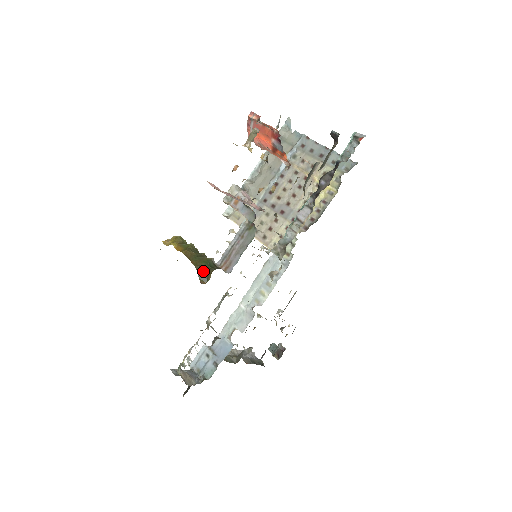
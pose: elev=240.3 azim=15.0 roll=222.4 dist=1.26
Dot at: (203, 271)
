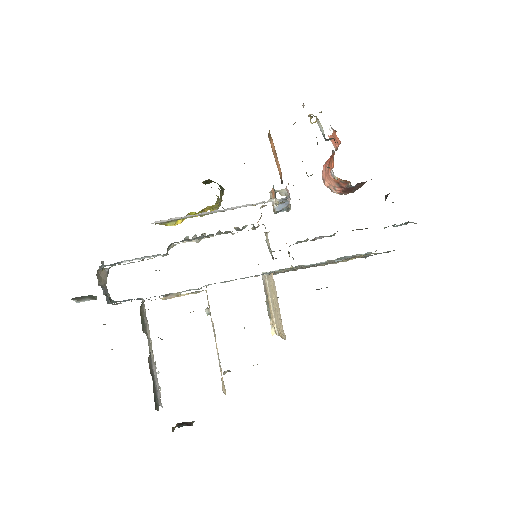
Dot at: (211, 181)
